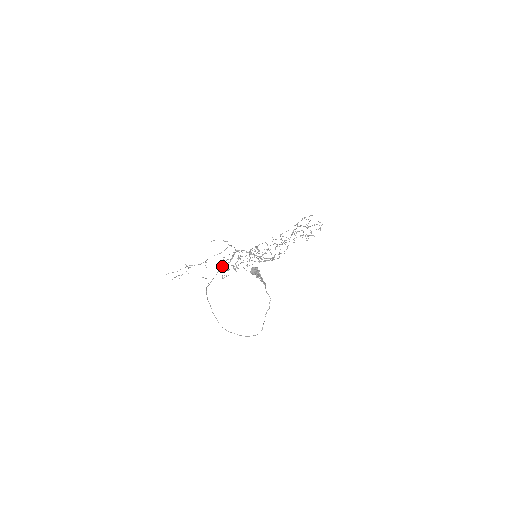
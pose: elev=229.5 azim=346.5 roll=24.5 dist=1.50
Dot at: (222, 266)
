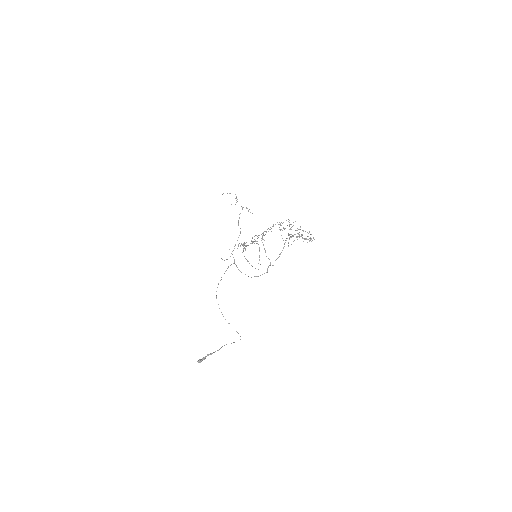
Dot at: occluded
